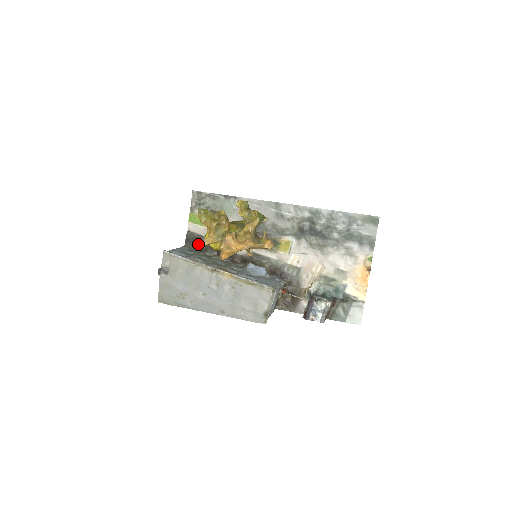
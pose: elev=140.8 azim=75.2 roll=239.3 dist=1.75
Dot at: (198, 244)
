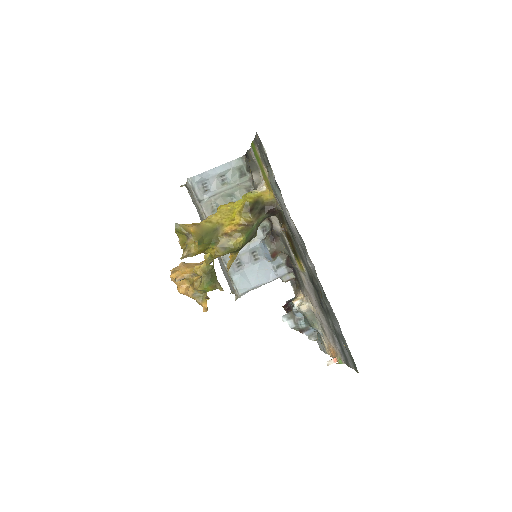
Dot at: (252, 170)
